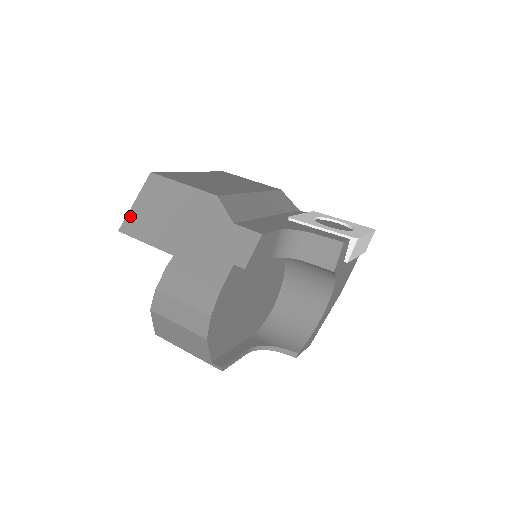
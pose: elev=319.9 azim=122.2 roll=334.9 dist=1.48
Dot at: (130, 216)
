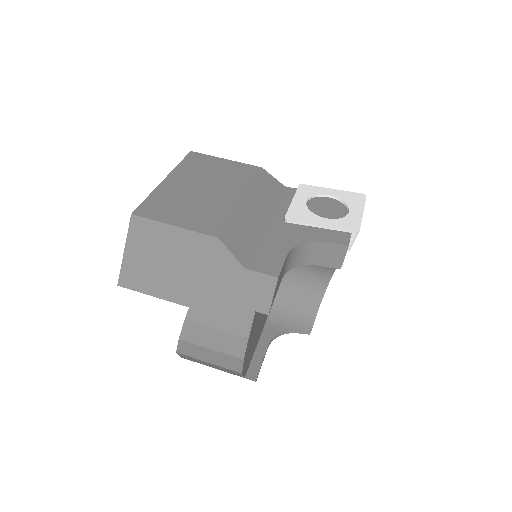
Dot at: (125, 268)
